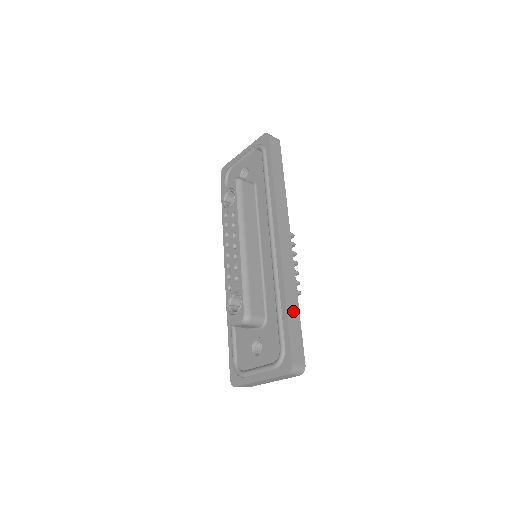
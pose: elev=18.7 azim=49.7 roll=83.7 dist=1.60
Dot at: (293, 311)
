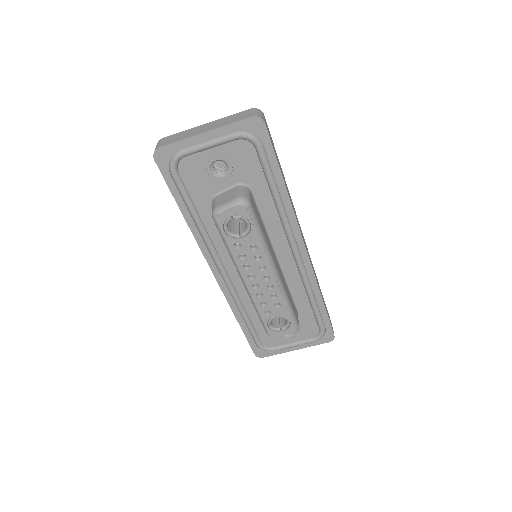
Dot at: (323, 299)
